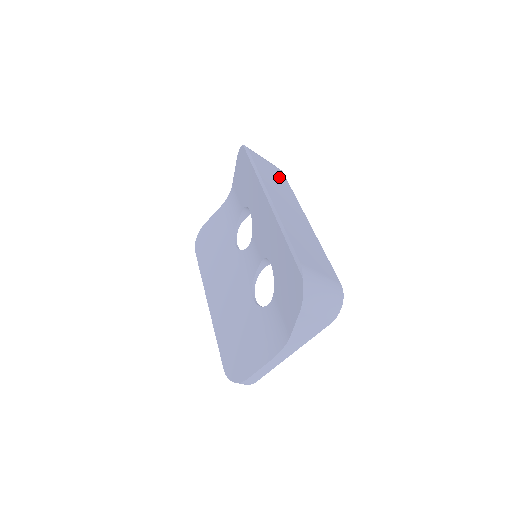
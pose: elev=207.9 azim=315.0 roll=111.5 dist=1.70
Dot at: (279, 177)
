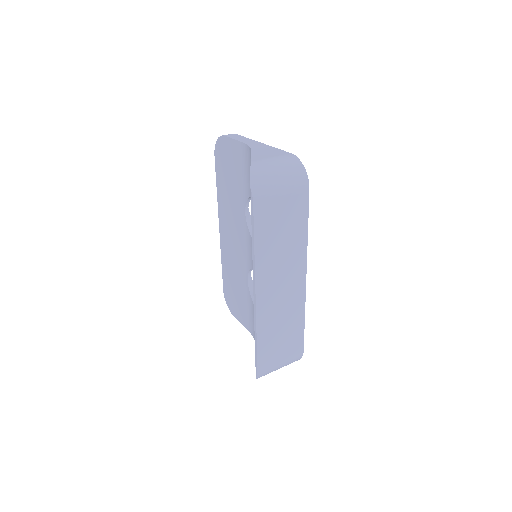
Dot at: (293, 218)
